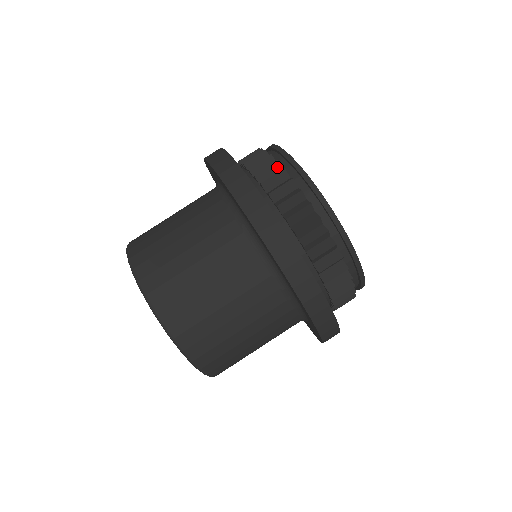
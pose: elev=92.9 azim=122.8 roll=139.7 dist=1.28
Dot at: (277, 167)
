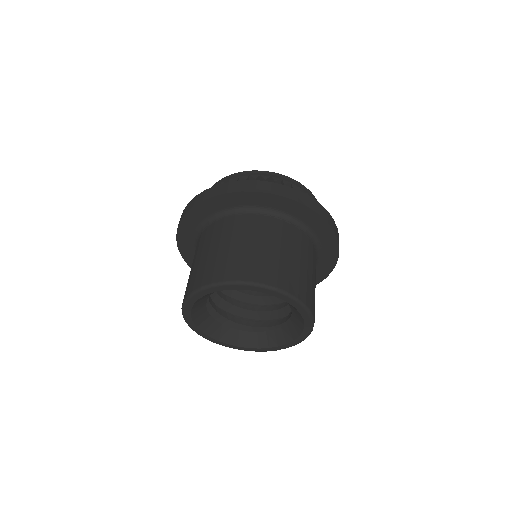
Dot at: (273, 181)
